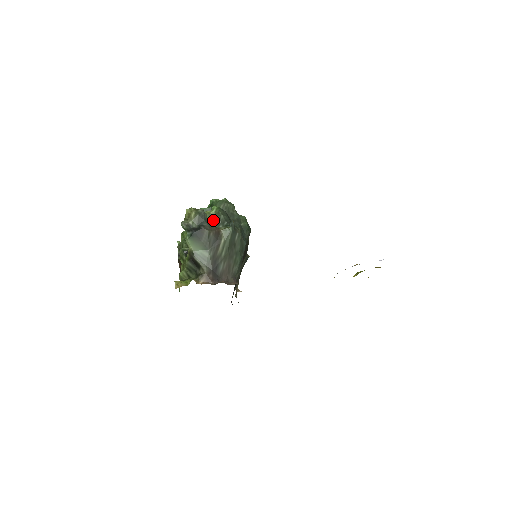
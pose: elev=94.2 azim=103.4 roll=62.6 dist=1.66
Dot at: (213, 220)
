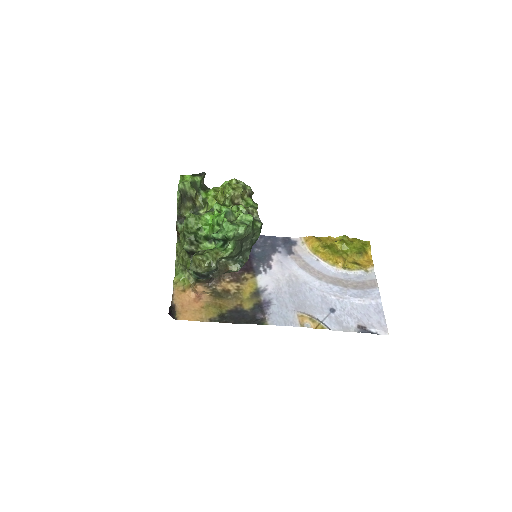
Dot at: (224, 258)
